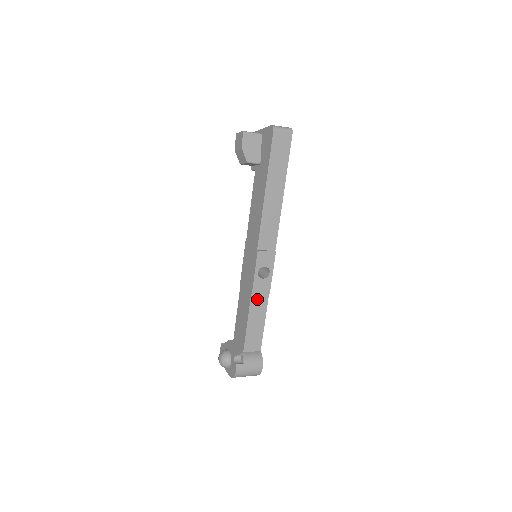
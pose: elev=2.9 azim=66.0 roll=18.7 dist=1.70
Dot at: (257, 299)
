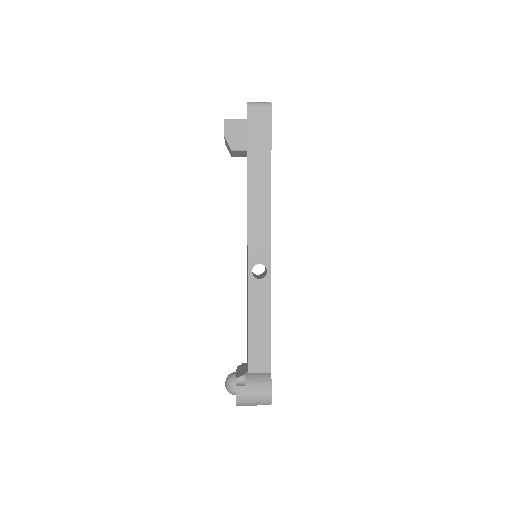
Dot at: (256, 305)
